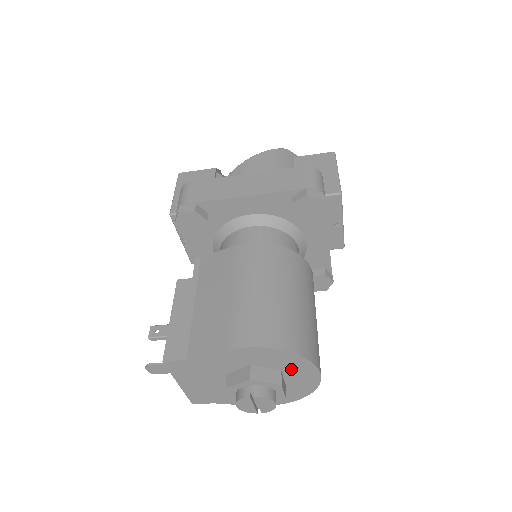
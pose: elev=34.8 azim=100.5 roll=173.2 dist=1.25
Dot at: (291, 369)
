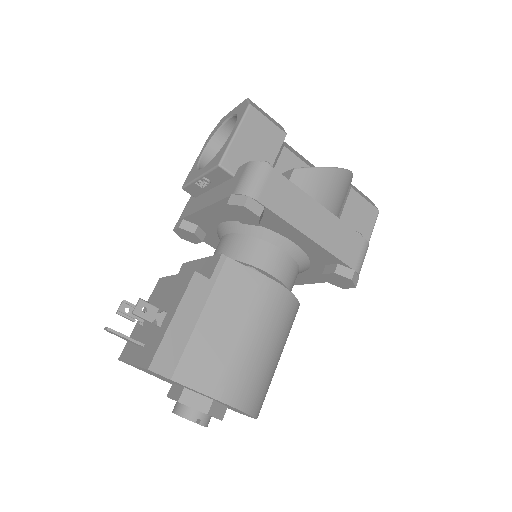
Dot at: (236, 410)
